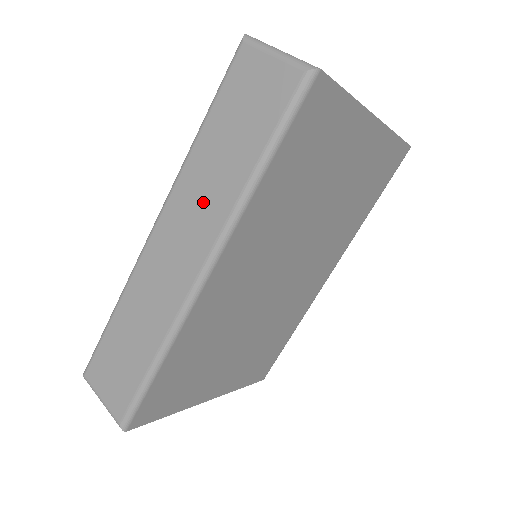
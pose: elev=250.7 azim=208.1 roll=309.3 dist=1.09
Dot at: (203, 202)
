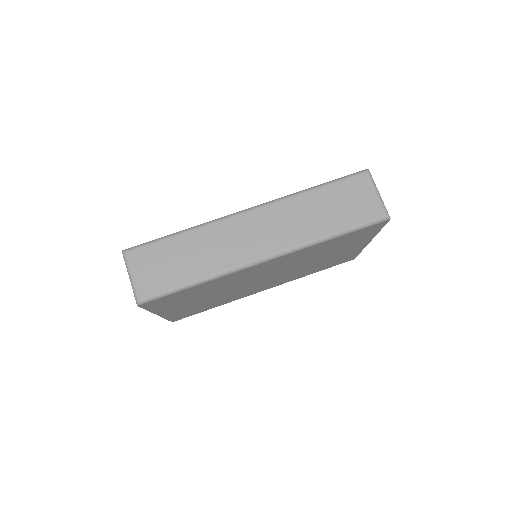
Dot at: (292, 224)
